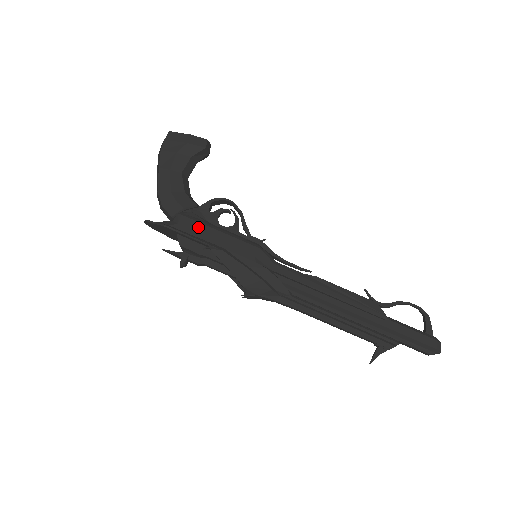
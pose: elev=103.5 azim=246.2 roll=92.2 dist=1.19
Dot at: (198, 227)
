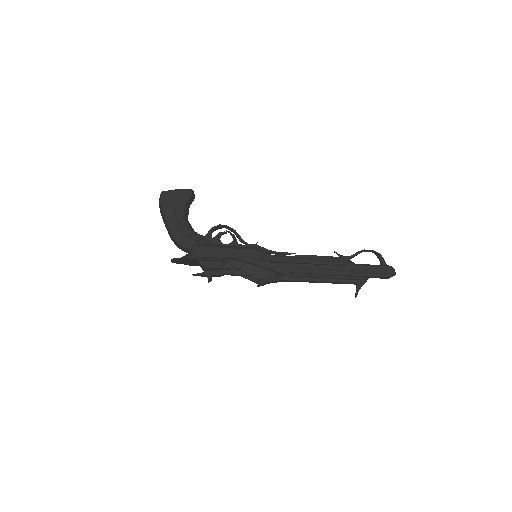
Dot at: (211, 251)
